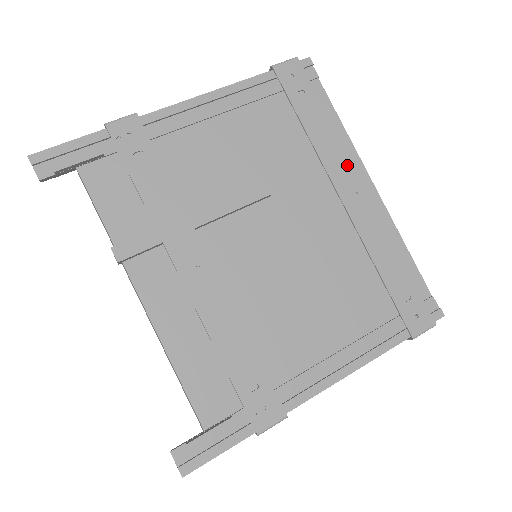
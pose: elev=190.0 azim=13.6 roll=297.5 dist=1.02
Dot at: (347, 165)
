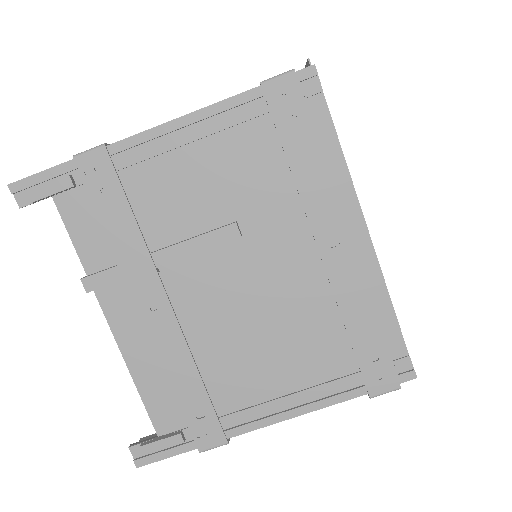
Dot at: (333, 210)
